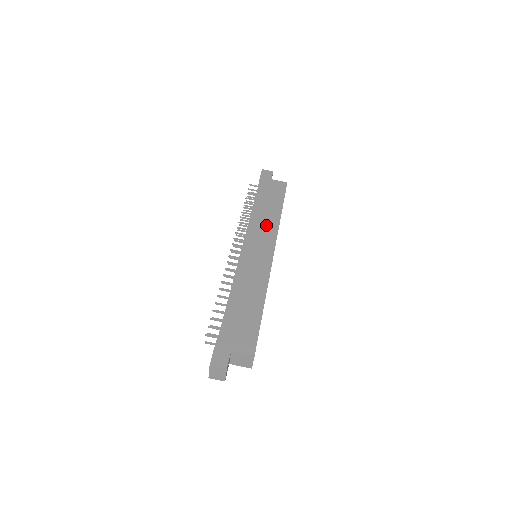
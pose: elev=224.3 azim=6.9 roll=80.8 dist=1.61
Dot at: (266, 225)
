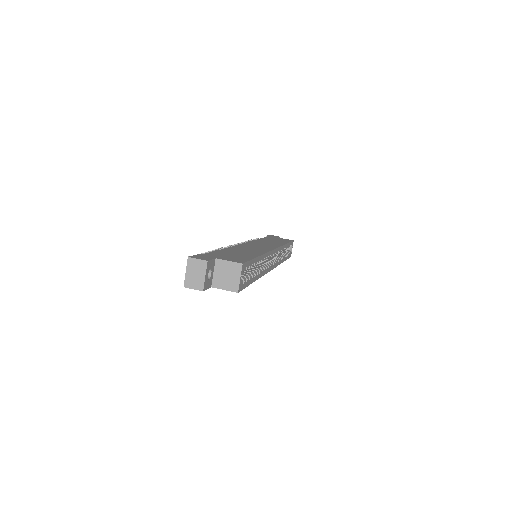
Dot at: (269, 243)
